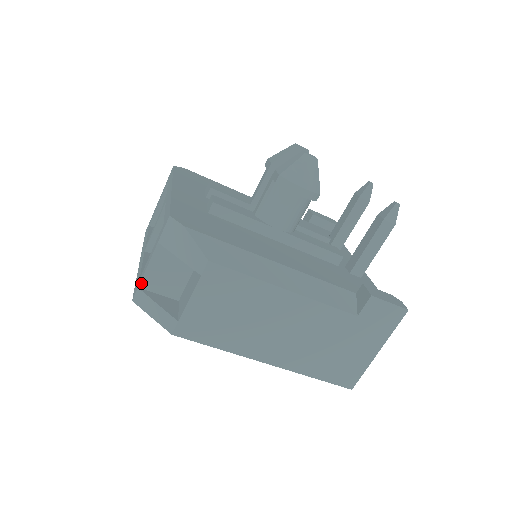
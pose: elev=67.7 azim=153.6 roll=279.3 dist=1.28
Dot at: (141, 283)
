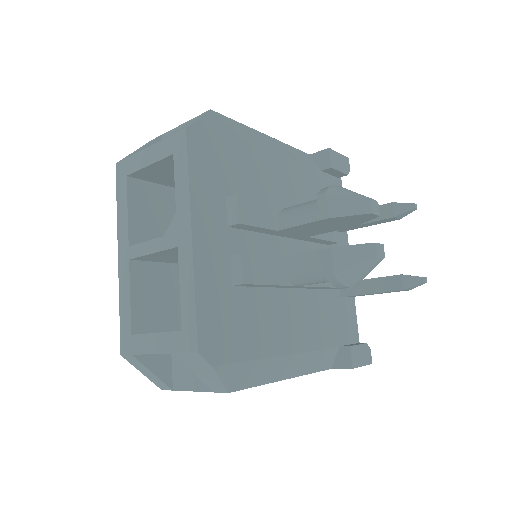
Dot at: (137, 354)
